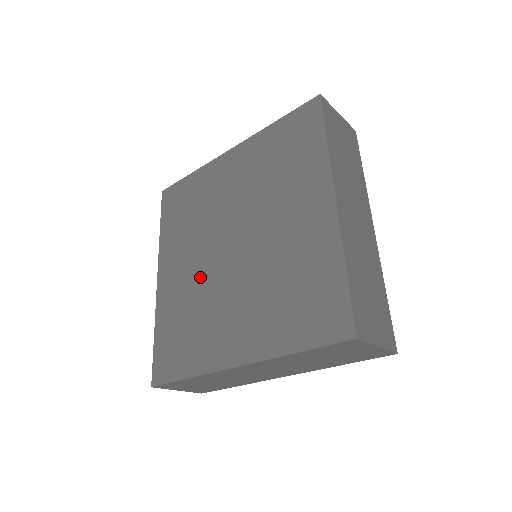
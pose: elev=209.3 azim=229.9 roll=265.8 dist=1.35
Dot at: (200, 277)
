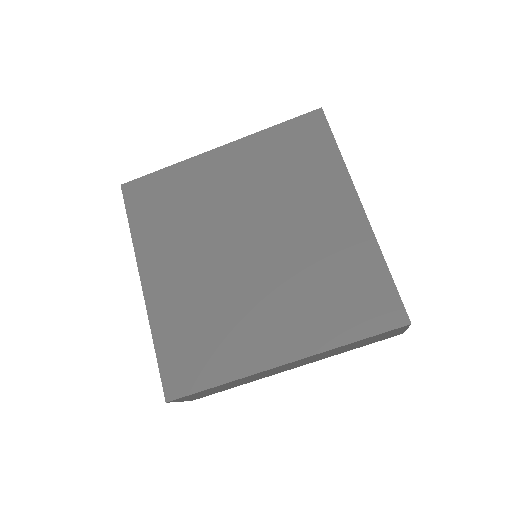
Dot at: (210, 280)
